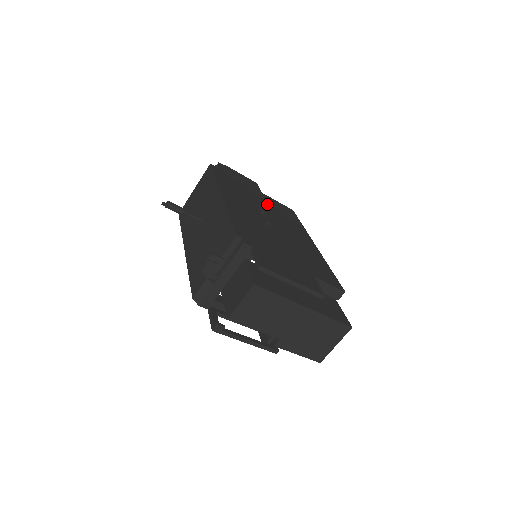
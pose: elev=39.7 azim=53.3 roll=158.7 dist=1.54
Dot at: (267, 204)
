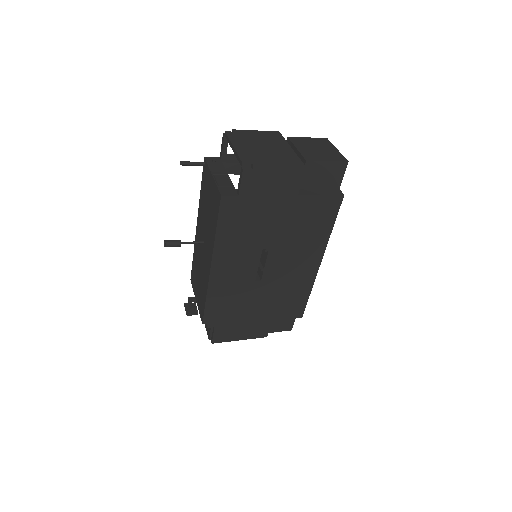
Dot at: (287, 226)
